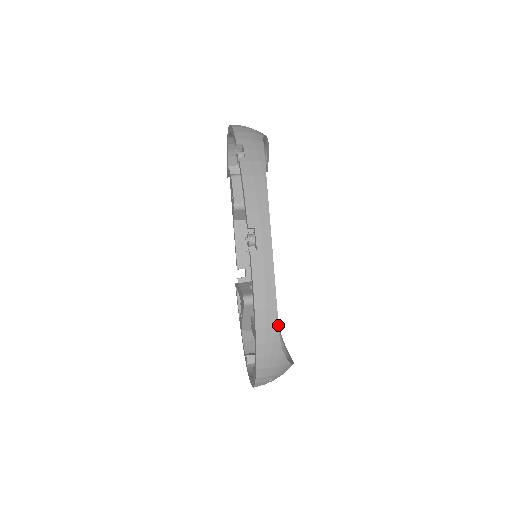
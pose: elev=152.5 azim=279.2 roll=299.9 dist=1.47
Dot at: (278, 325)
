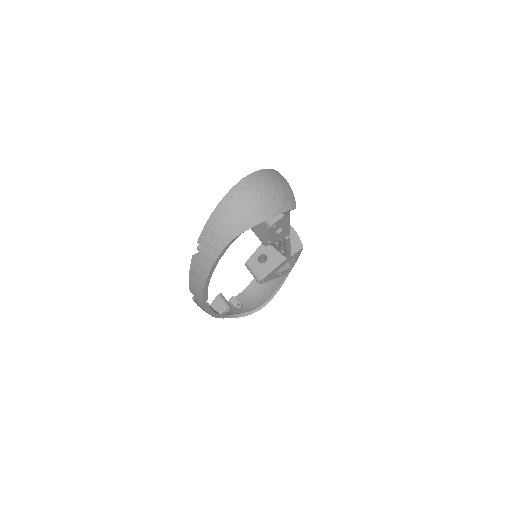
Dot at: occluded
